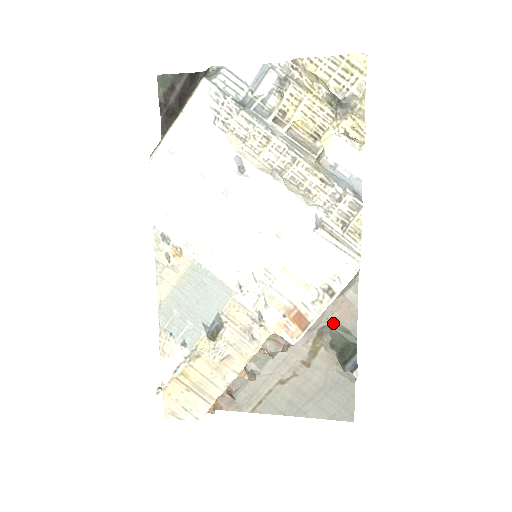
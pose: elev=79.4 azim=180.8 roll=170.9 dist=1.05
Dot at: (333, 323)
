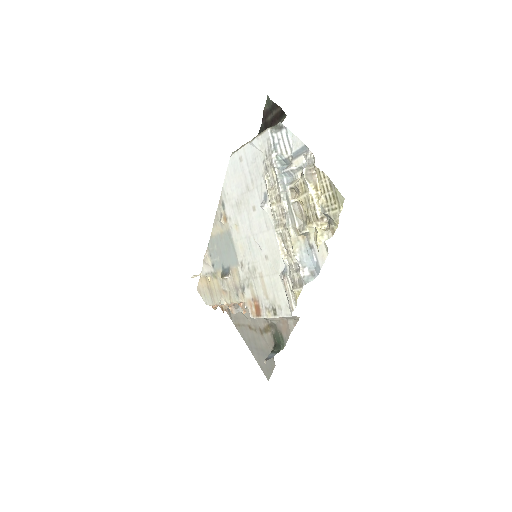
Dot at: (279, 327)
